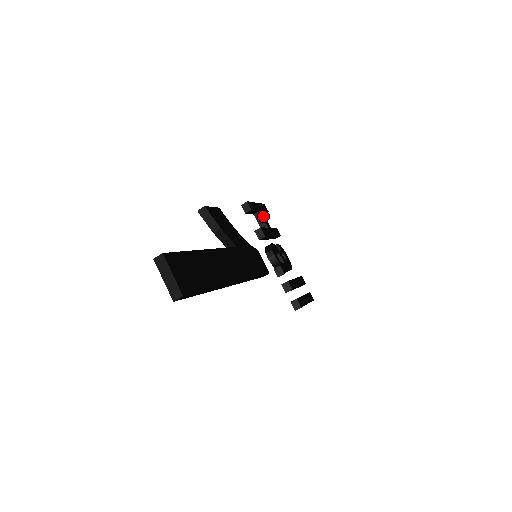
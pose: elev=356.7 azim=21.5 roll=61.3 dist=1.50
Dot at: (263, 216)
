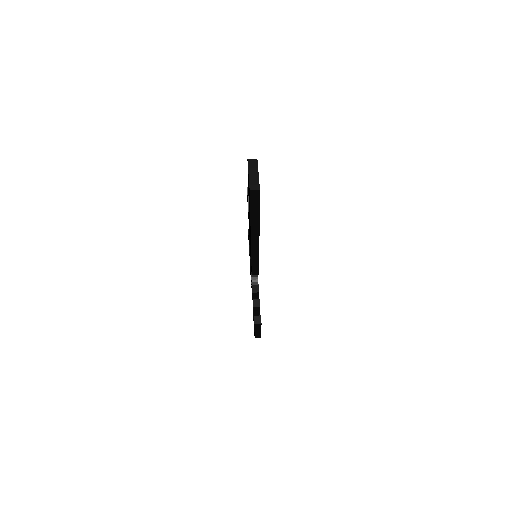
Dot at: occluded
